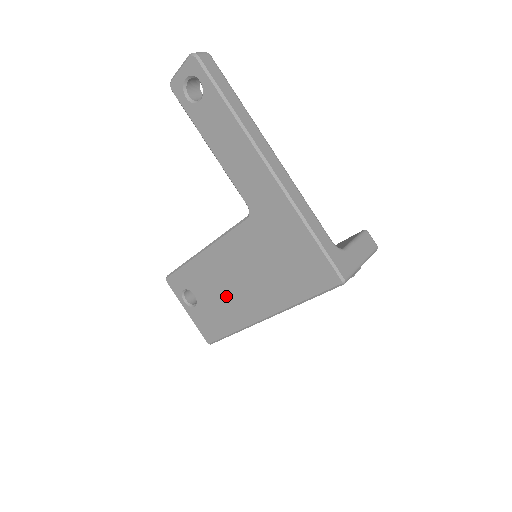
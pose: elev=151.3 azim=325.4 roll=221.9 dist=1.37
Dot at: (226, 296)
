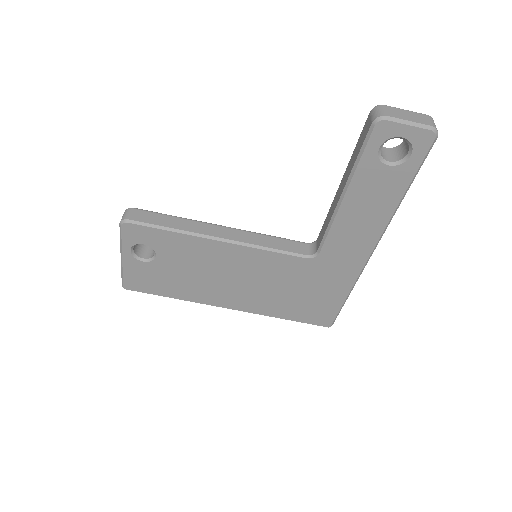
Dot at: (203, 278)
